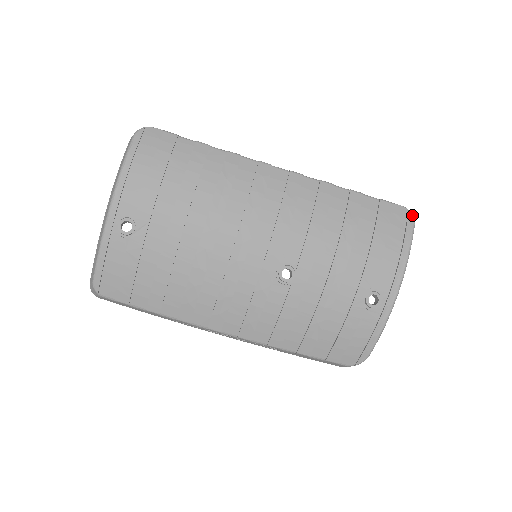
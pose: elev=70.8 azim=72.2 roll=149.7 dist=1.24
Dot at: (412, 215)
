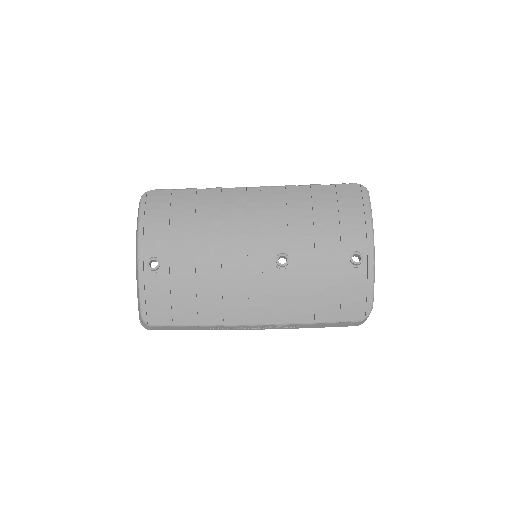
Dot at: (364, 187)
